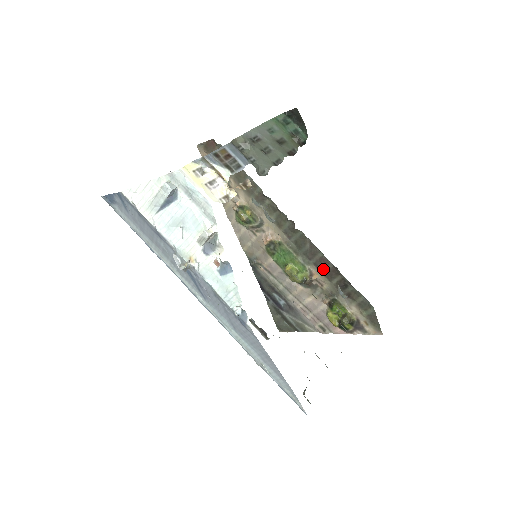
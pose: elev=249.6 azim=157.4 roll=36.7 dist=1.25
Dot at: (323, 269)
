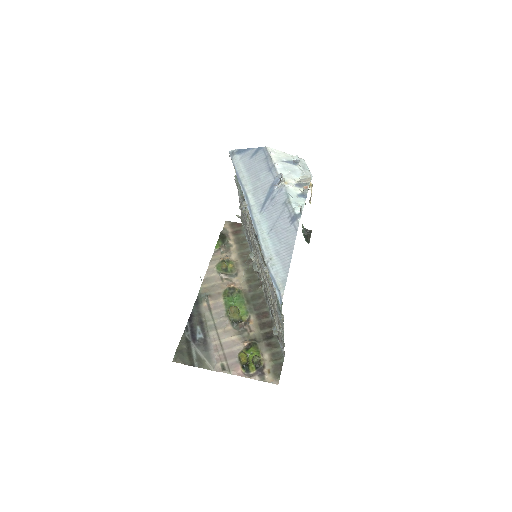
Dot at: (261, 319)
